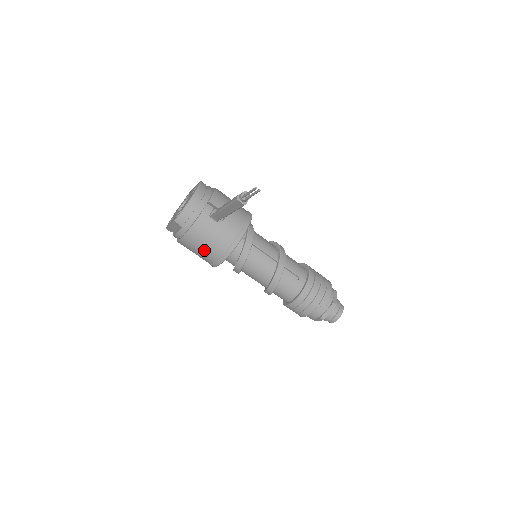
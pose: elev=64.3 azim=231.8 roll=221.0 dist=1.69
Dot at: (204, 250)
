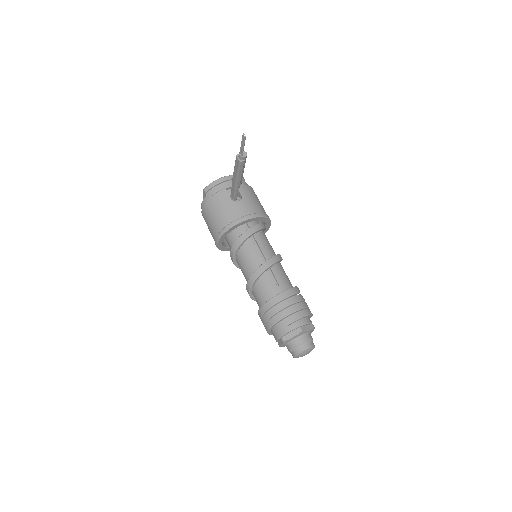
Dot at: (213, 221)
